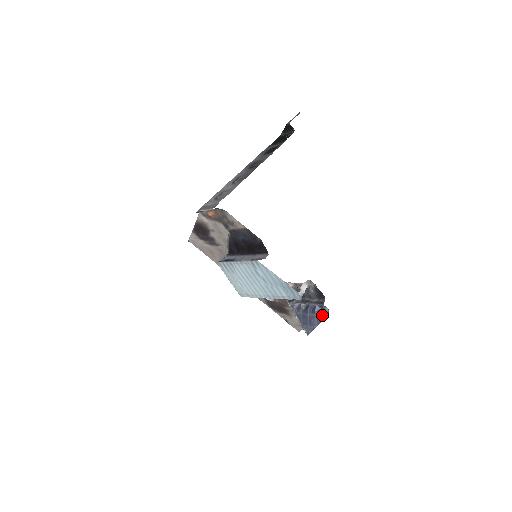
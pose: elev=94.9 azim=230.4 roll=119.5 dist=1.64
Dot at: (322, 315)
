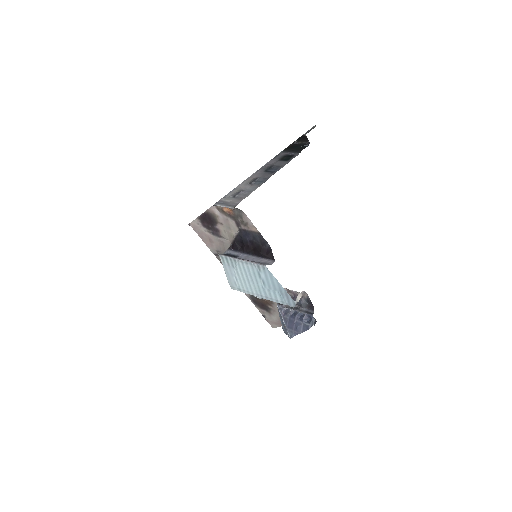
Dot at: (309, 324)
